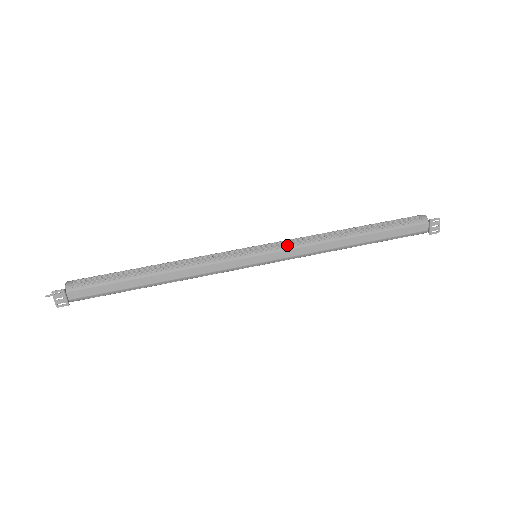
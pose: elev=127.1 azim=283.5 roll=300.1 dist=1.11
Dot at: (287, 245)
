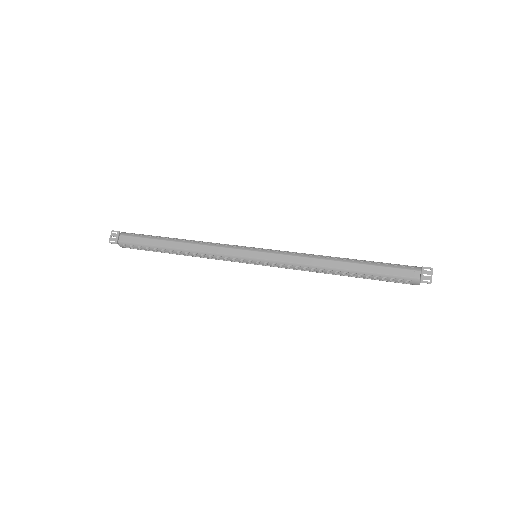
Dot at: (282, 251)
